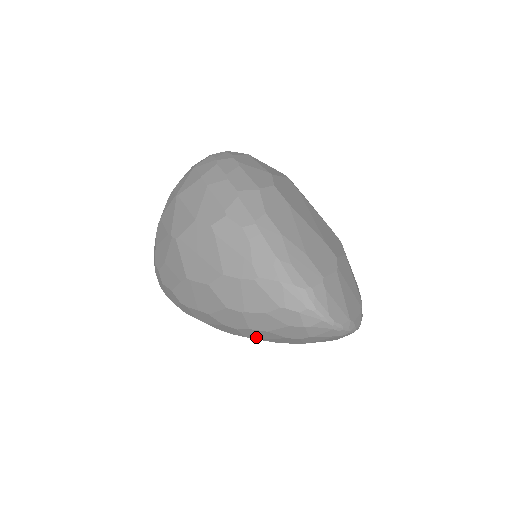
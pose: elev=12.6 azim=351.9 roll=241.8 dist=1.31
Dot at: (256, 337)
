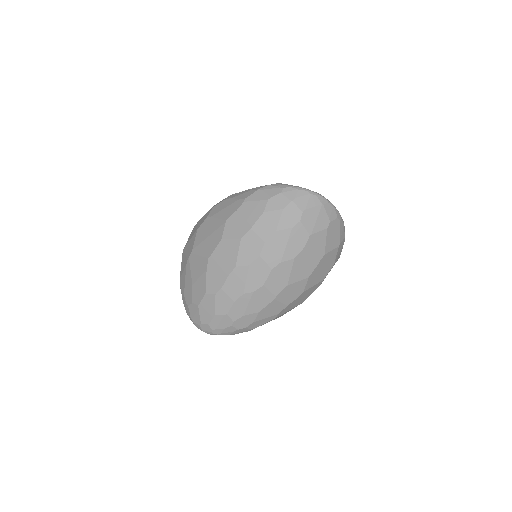
Dot at: (277, 258)
